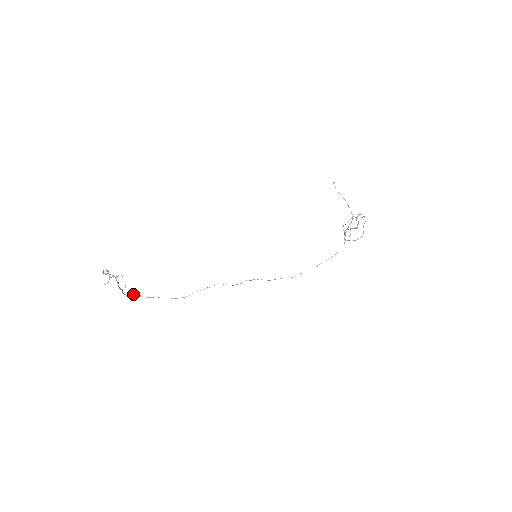
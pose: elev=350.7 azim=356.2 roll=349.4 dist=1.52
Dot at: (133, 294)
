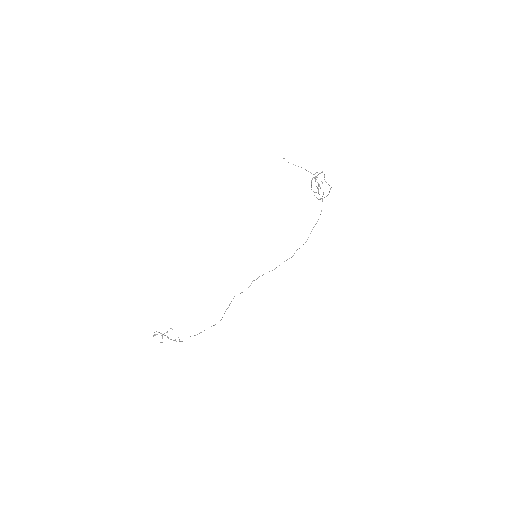
Dot at: occluded
